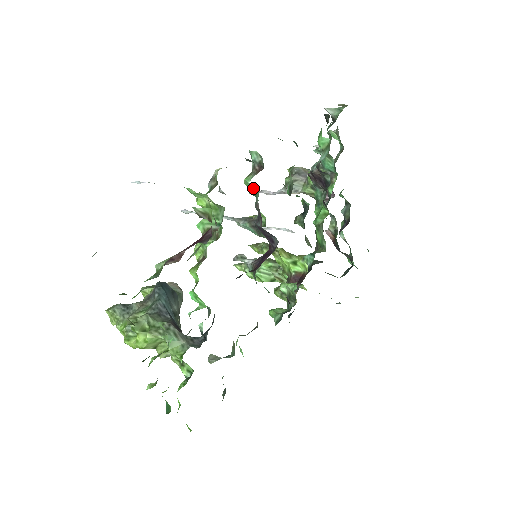
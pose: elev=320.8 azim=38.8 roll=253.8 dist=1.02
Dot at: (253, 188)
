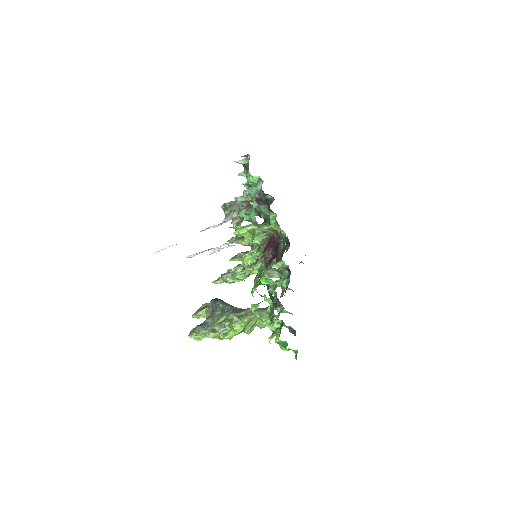
Dot at: (248, 216)
